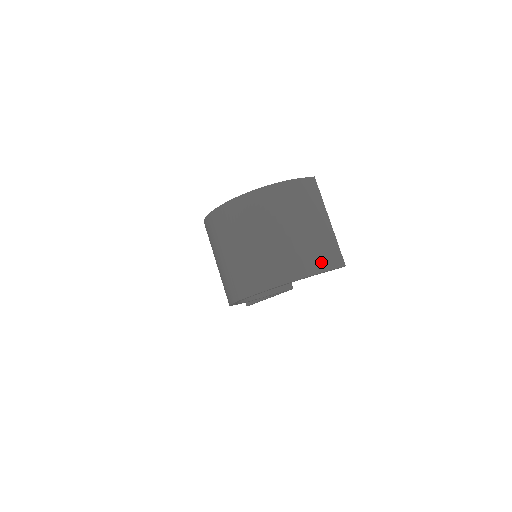
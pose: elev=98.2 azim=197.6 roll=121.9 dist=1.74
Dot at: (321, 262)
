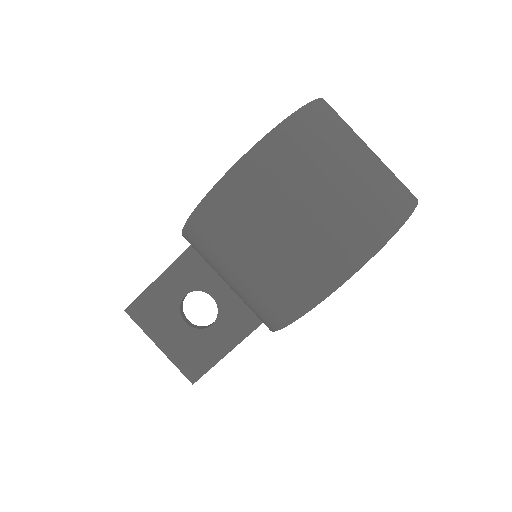
Dot at: (408, 189)
